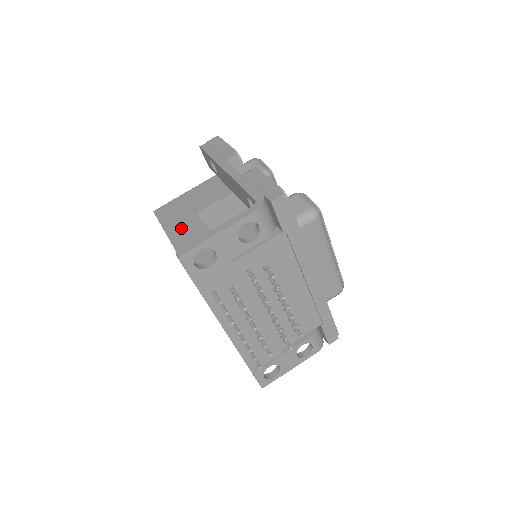
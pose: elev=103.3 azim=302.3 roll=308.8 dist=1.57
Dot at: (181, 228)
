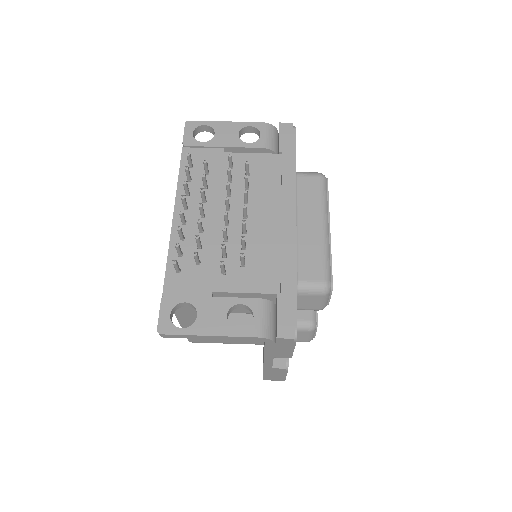
Dot at: occluded
